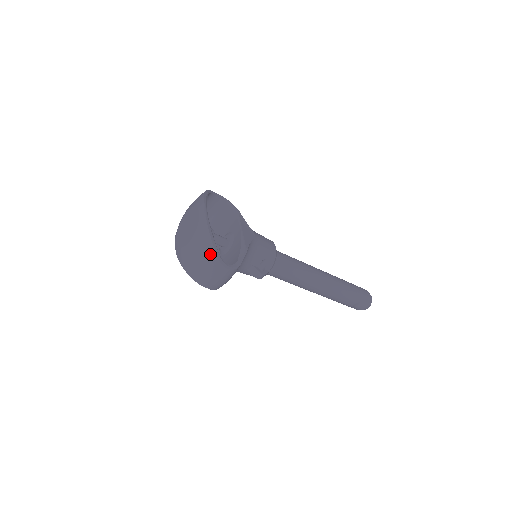
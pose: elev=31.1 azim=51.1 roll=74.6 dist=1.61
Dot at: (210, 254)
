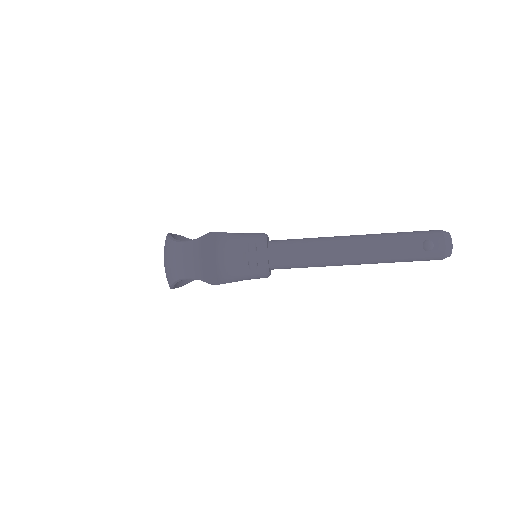
Dot at: (168, 245)
